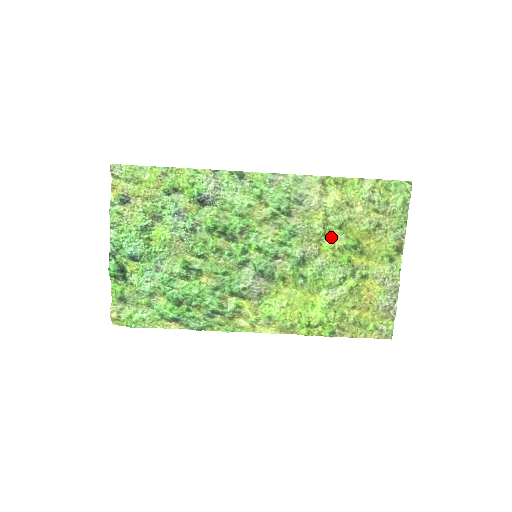
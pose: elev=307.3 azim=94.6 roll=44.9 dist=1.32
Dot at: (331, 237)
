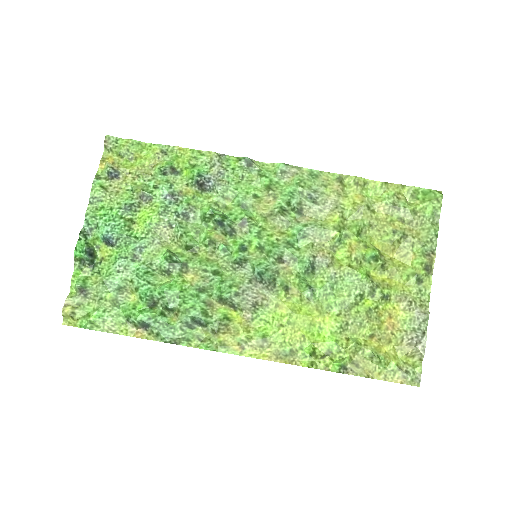
Dot at: (347, 244)
